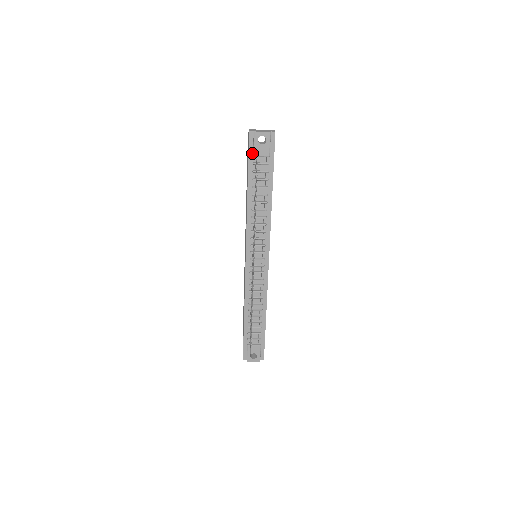
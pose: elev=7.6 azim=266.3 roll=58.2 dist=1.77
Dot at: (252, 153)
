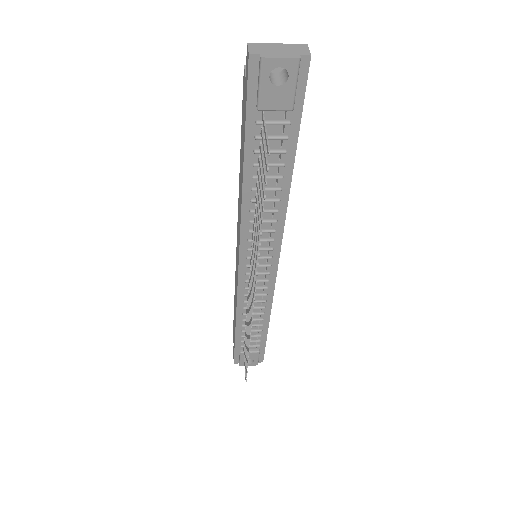
Dot at: (254, 102)
